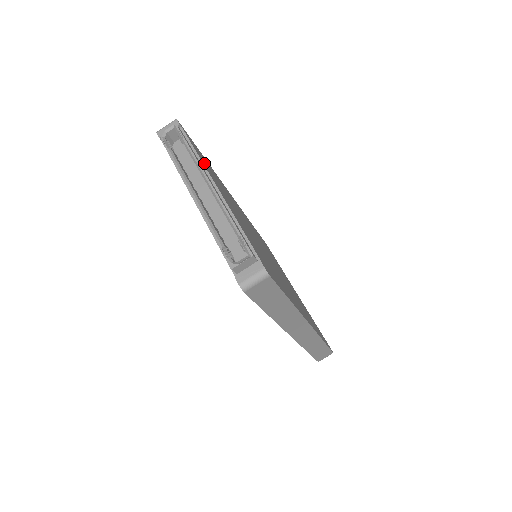
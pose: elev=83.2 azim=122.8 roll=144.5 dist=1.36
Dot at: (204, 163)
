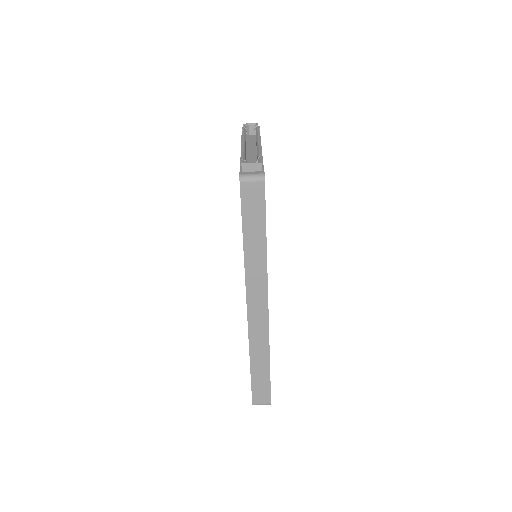
Dot at: occluded
